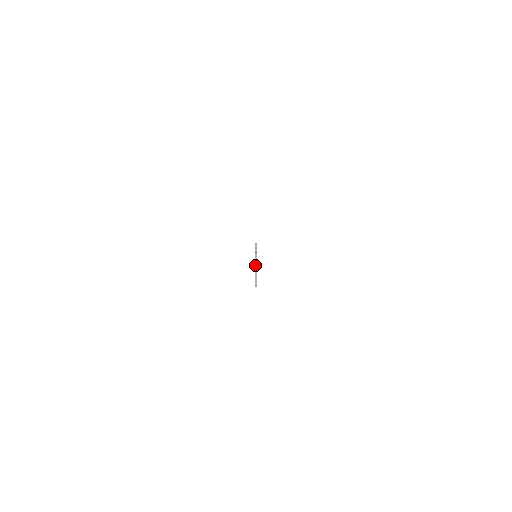
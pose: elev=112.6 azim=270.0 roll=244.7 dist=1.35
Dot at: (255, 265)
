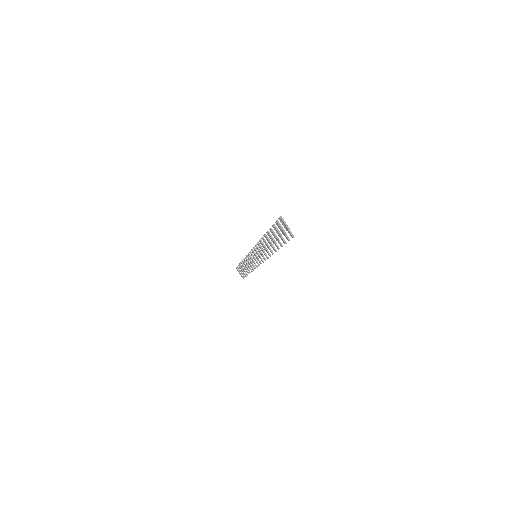
Dot at: (285, 224)
